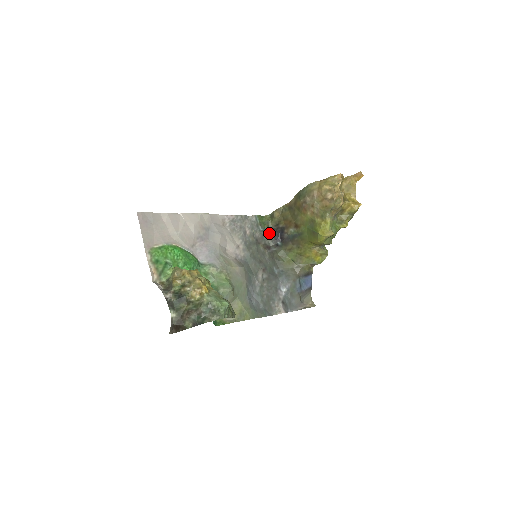
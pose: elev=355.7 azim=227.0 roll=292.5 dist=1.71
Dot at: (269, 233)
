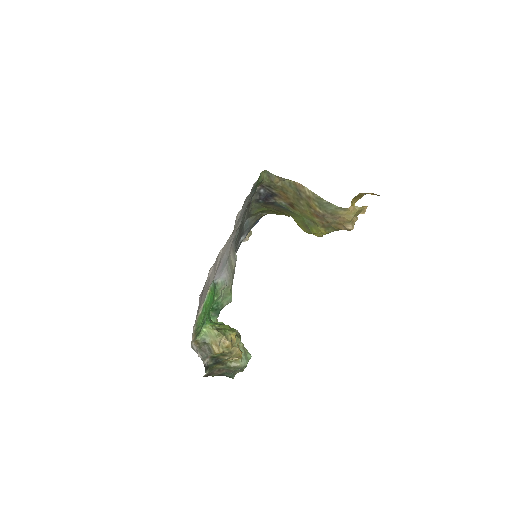
Dot at: (256, 190)
